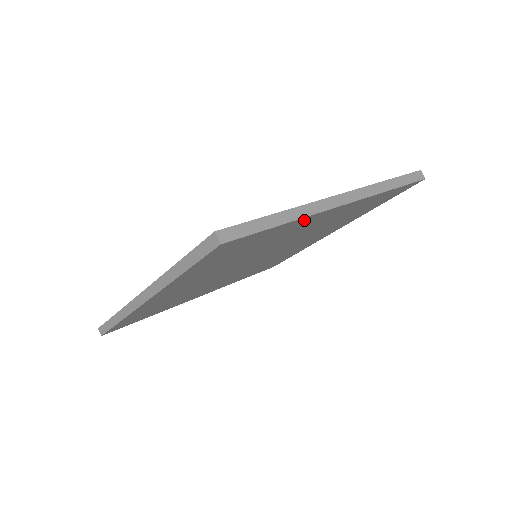
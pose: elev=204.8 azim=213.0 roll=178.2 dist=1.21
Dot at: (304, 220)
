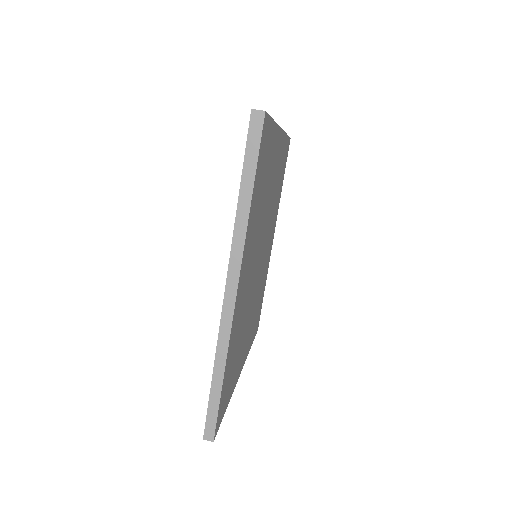
Dot at: (231, 338)
